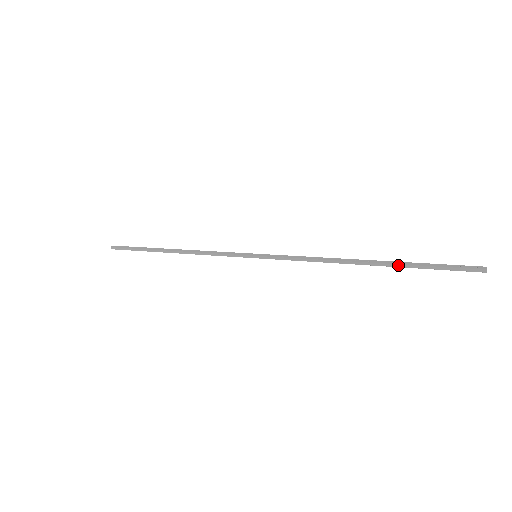
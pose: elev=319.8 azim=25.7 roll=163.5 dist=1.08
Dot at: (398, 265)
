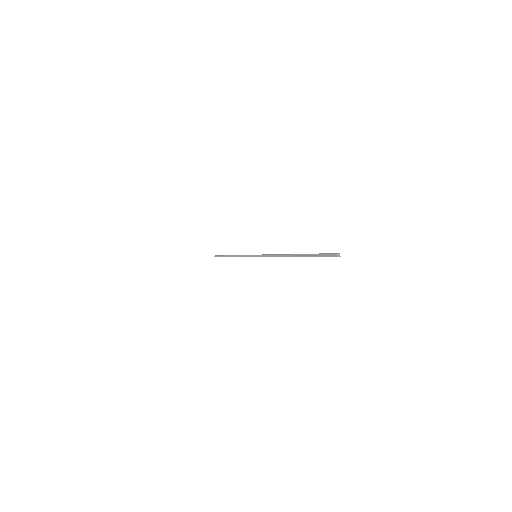
Dot at: (303, 255)
